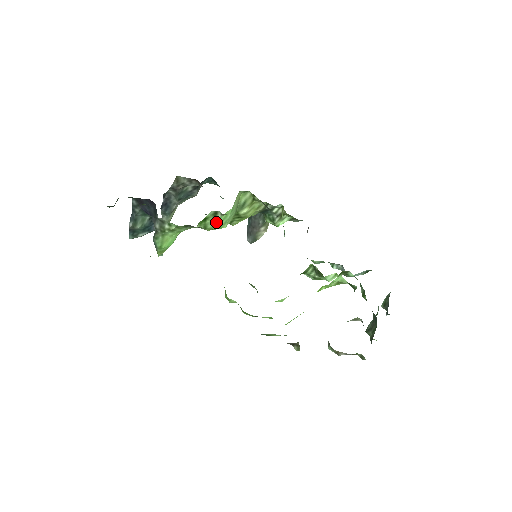
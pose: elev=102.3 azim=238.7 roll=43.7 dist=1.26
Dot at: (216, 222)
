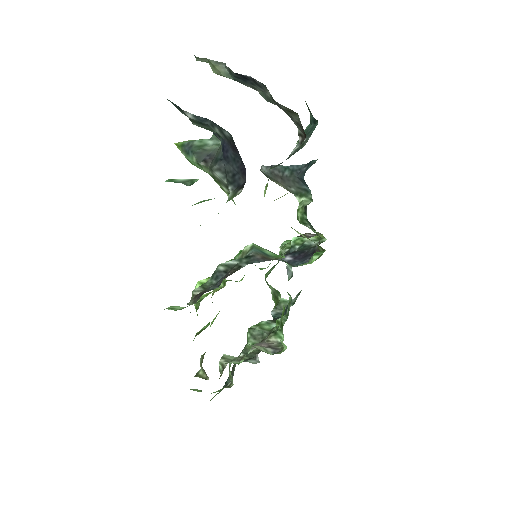
Dot at: occluded
